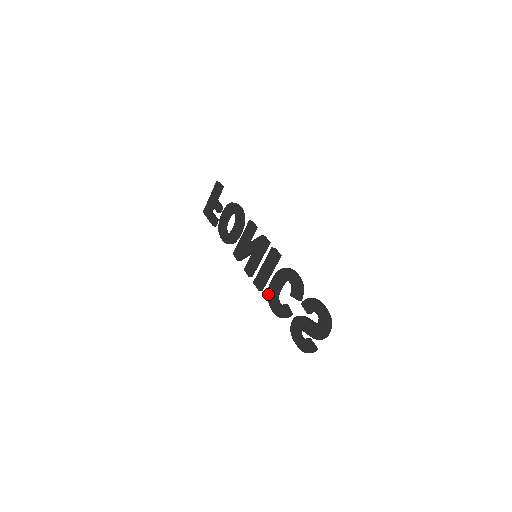
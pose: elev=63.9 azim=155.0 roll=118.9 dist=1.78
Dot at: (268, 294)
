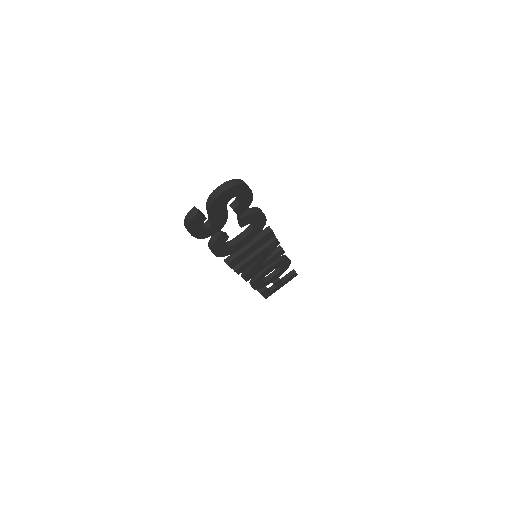
Dot at: occluded
